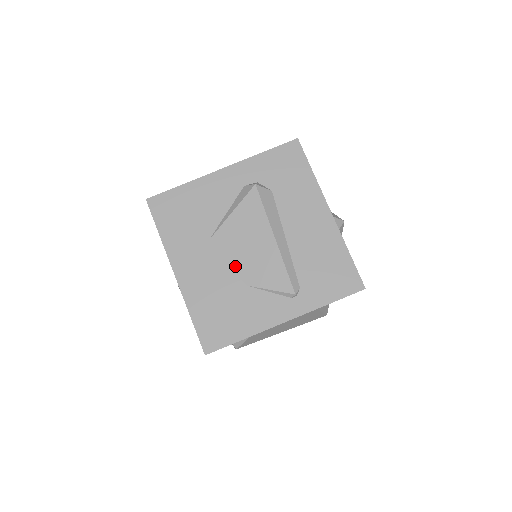
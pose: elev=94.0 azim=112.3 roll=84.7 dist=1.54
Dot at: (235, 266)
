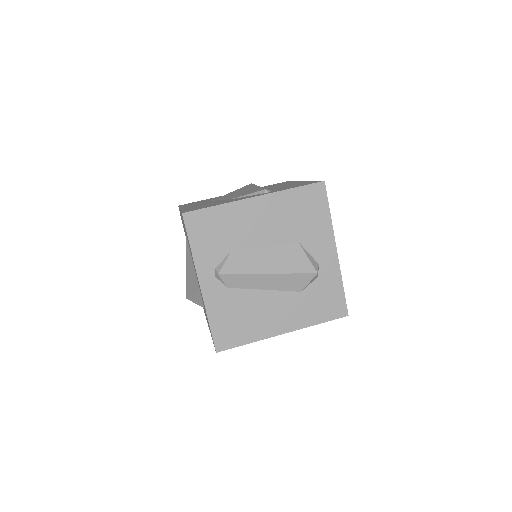
Dot at: occluded
